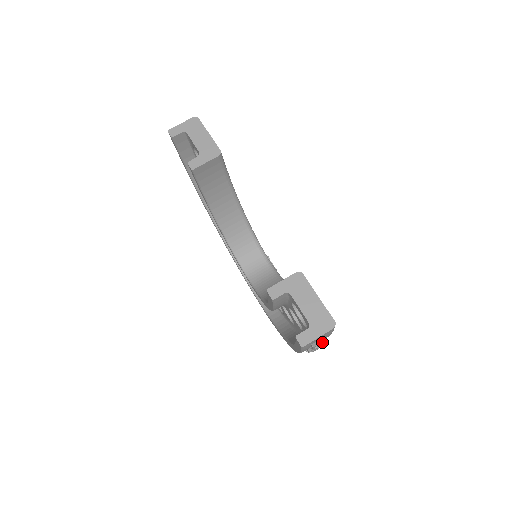
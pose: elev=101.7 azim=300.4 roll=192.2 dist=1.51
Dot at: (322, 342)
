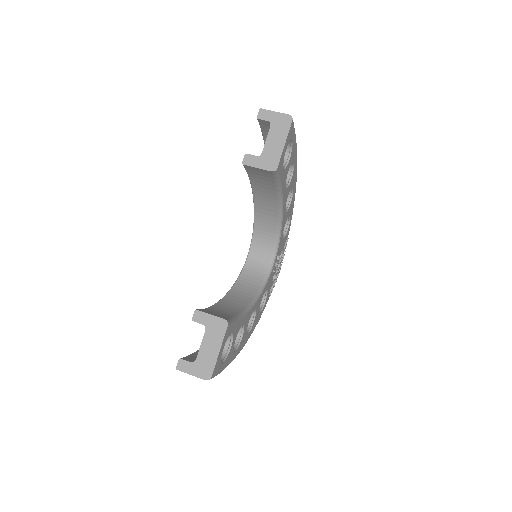
Dot at: occluded
